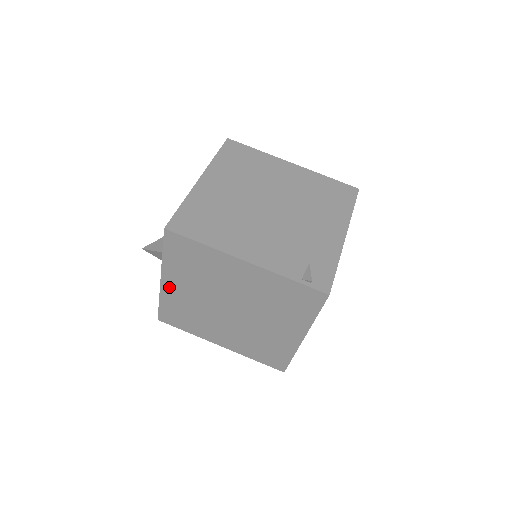
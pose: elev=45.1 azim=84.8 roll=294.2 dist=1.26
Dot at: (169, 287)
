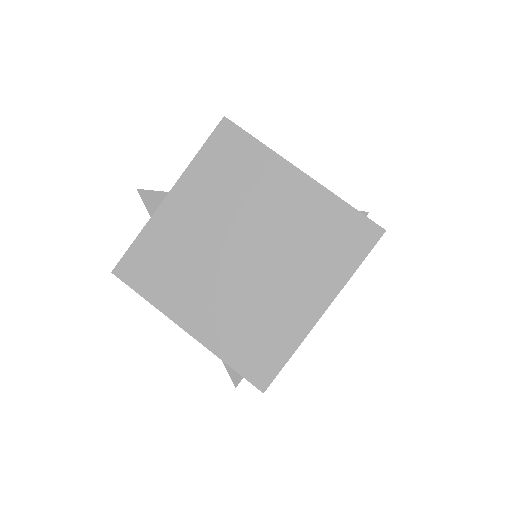
Dot at: (172, 208)
